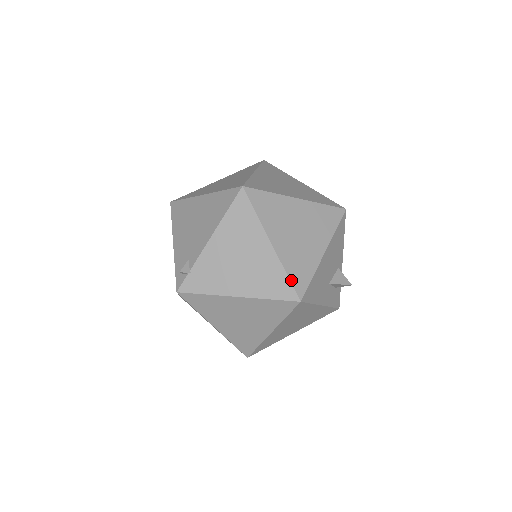
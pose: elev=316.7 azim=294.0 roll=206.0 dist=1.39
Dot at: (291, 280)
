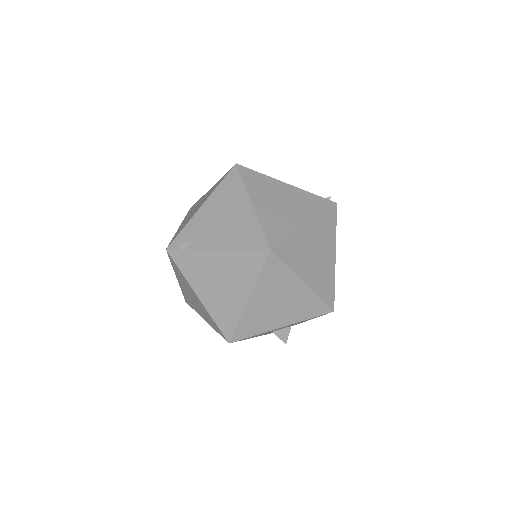
Dot at: (237, 328)
